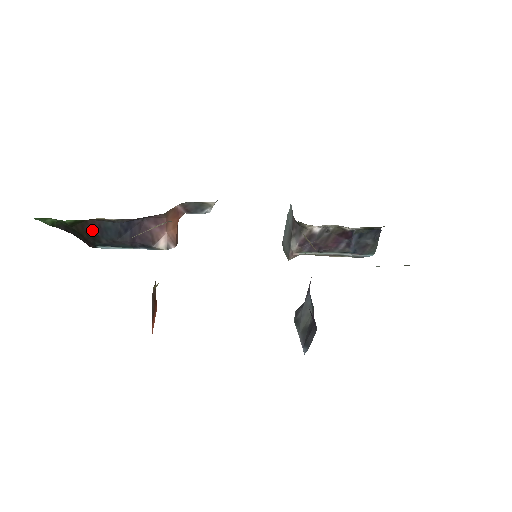
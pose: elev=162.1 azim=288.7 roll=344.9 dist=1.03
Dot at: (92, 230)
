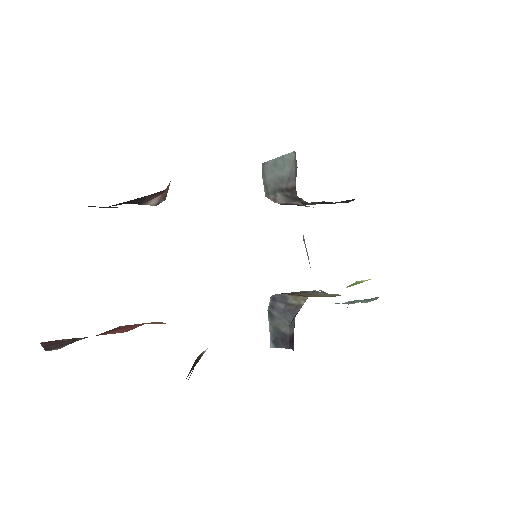
Dot at: occluded
